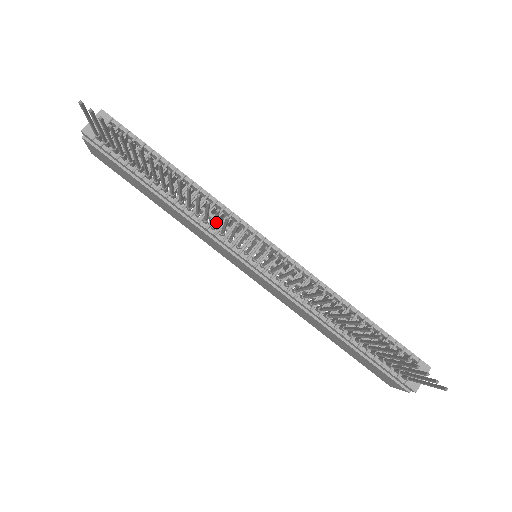
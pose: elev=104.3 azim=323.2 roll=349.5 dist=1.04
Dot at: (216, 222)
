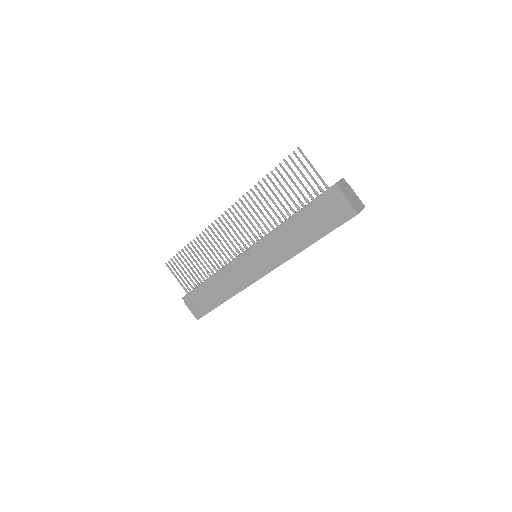
Dot at: (221, 249)
